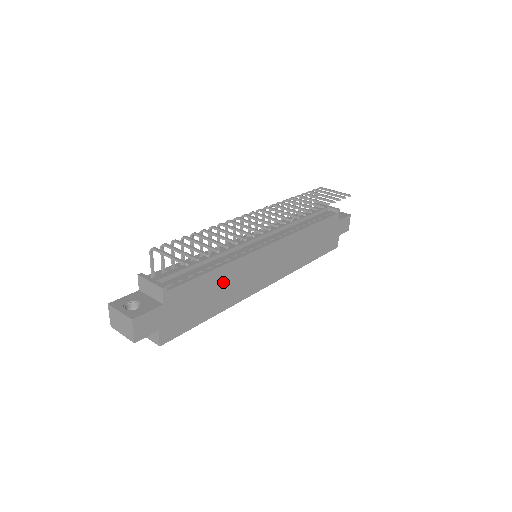
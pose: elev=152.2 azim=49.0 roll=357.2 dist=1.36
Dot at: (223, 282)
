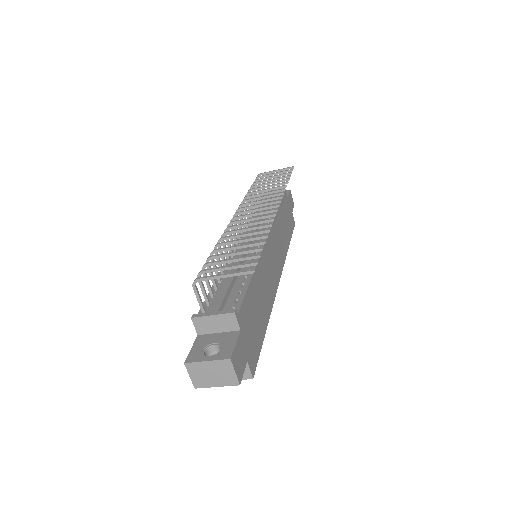
Dot at: (260, 287)
